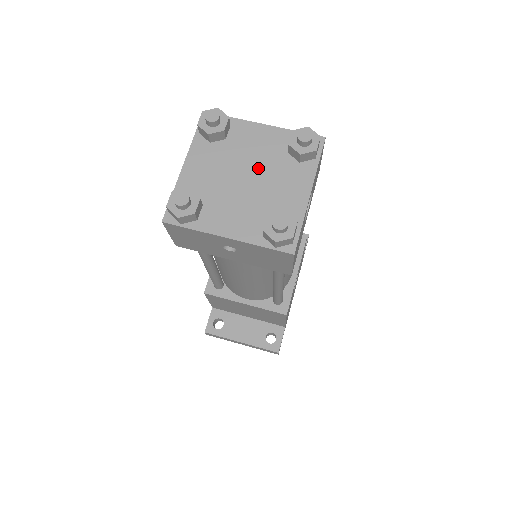
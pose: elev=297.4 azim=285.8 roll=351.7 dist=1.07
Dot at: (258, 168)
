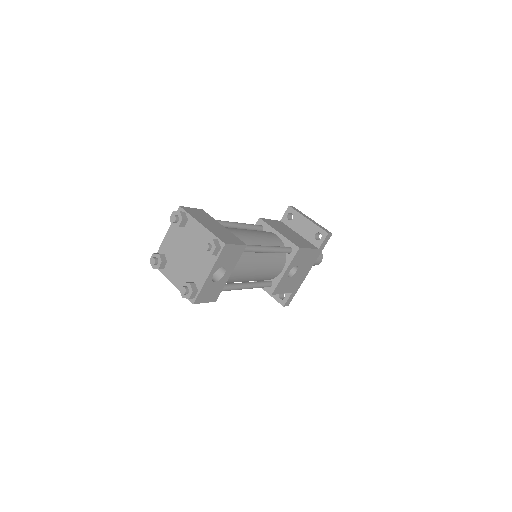
Dot at: (192, 251)
